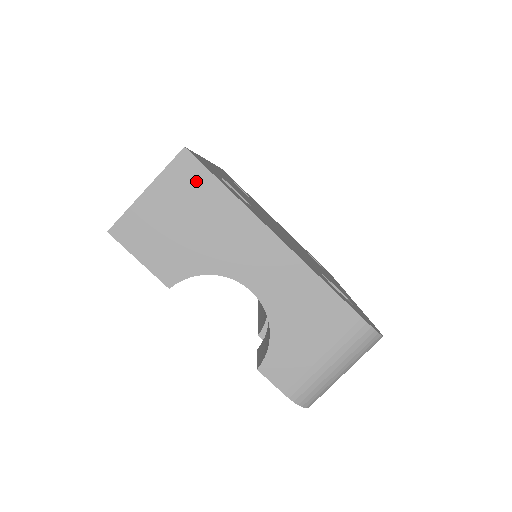
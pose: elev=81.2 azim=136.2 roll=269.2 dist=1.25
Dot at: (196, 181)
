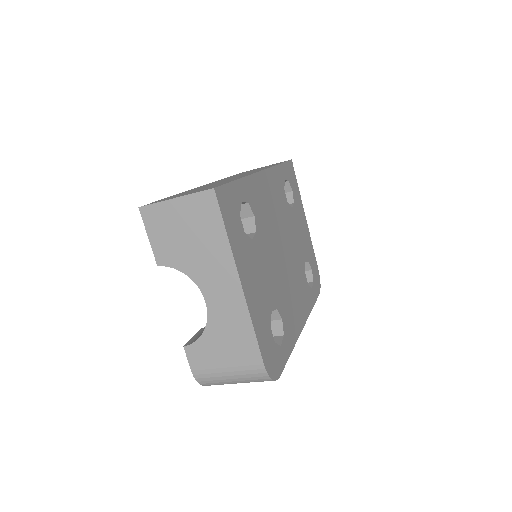
Dot at: (209, 214)
